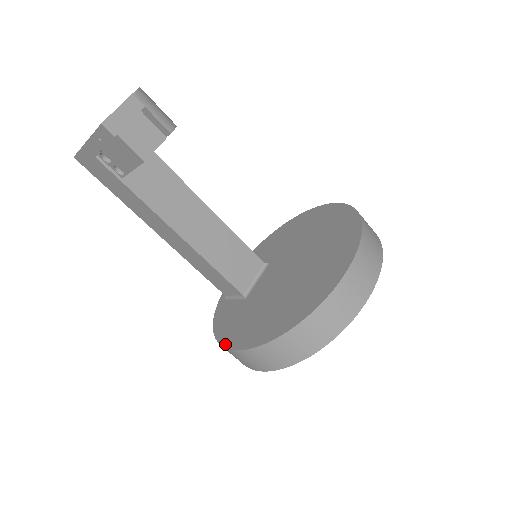
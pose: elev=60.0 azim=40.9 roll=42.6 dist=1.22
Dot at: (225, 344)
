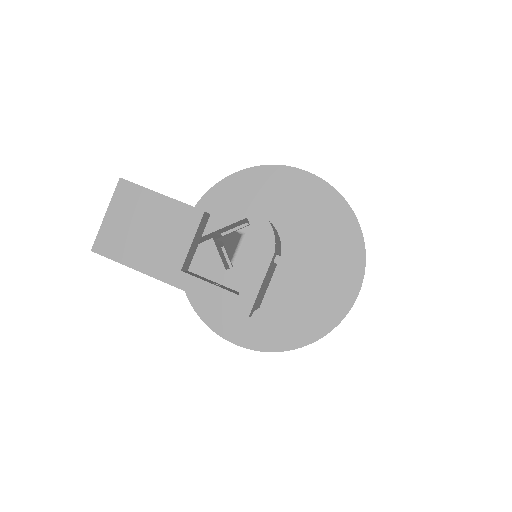
Dot at: (223, 335)
